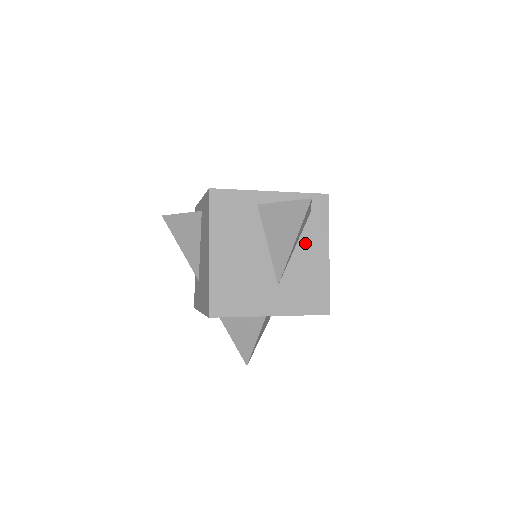
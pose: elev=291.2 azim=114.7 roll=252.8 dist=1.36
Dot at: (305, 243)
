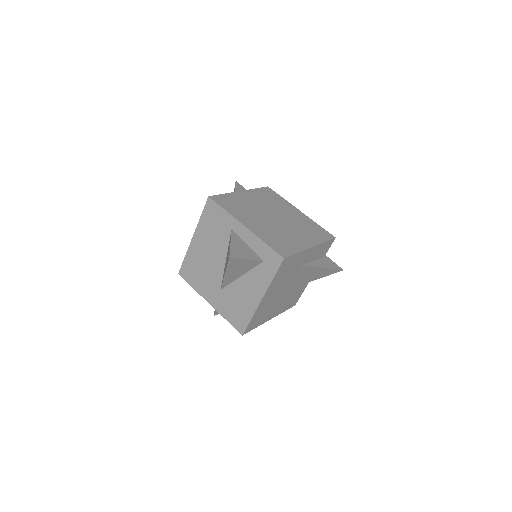
Dot at: (250, 278)
